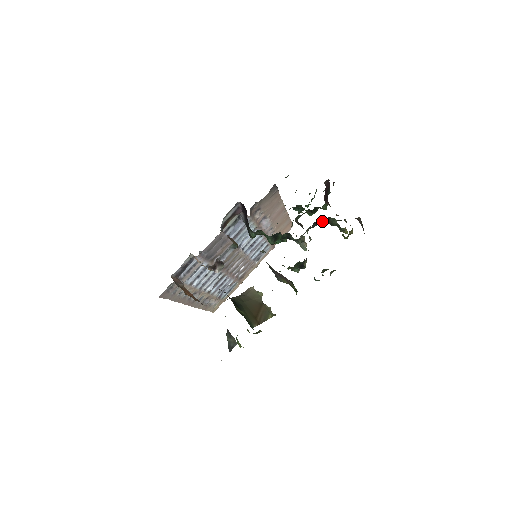
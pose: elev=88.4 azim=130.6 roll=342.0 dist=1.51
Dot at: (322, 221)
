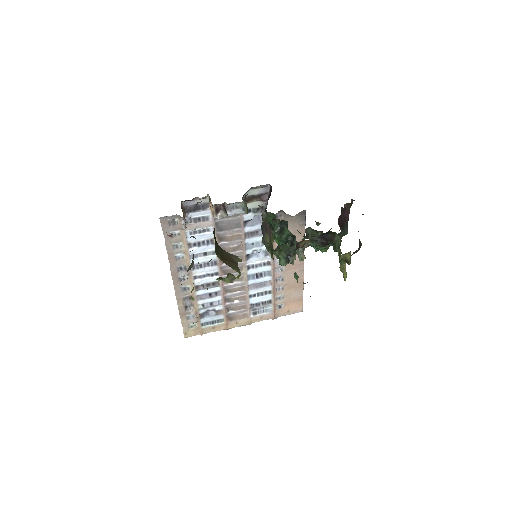
Dot at: (328, 239)
